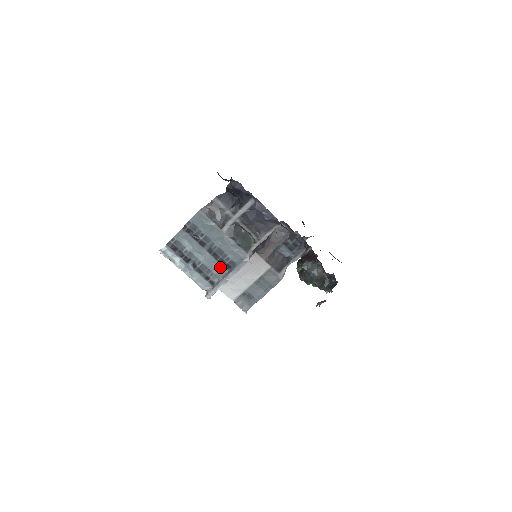
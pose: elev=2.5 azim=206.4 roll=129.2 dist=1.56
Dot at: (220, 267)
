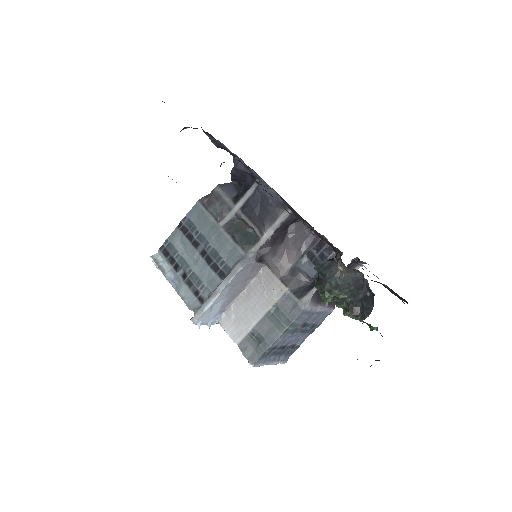
Dot at: (213, 276)
